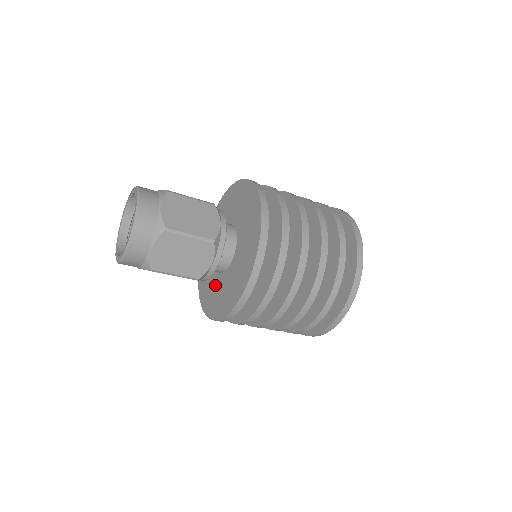
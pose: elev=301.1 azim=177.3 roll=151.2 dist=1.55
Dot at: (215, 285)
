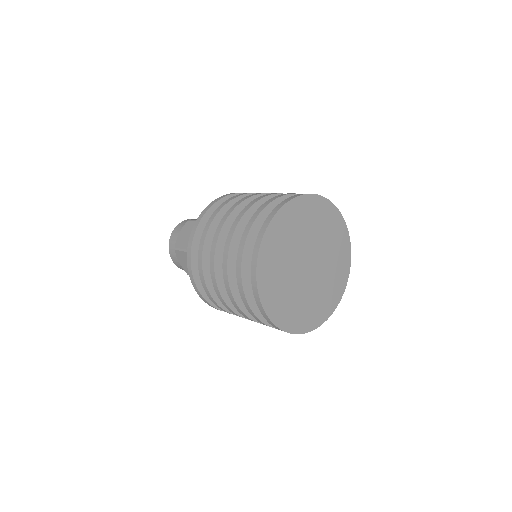
Dot at: occluded
